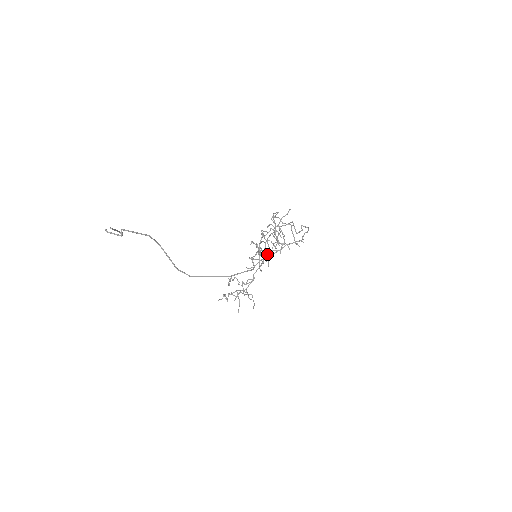
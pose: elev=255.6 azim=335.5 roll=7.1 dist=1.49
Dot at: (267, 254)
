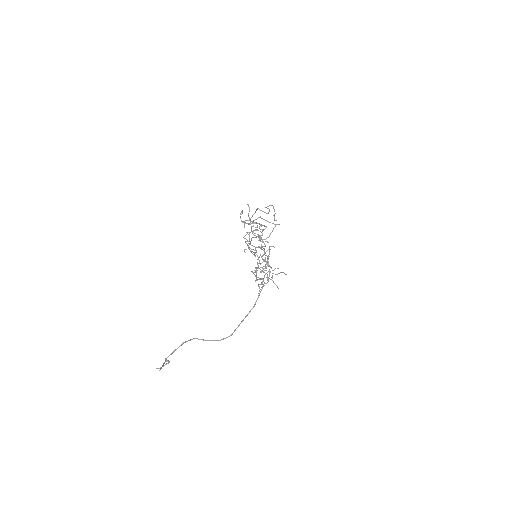
Dot at: (263, 260)
